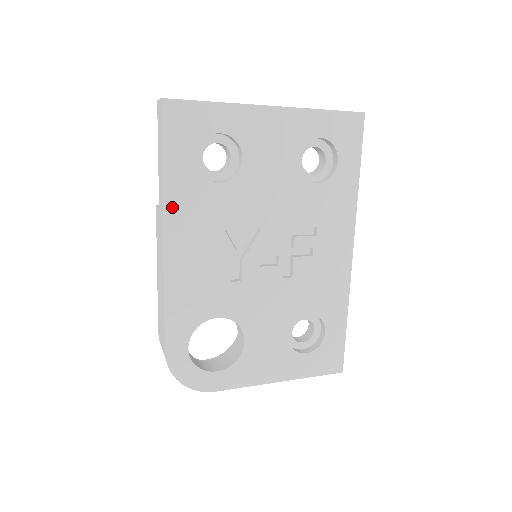
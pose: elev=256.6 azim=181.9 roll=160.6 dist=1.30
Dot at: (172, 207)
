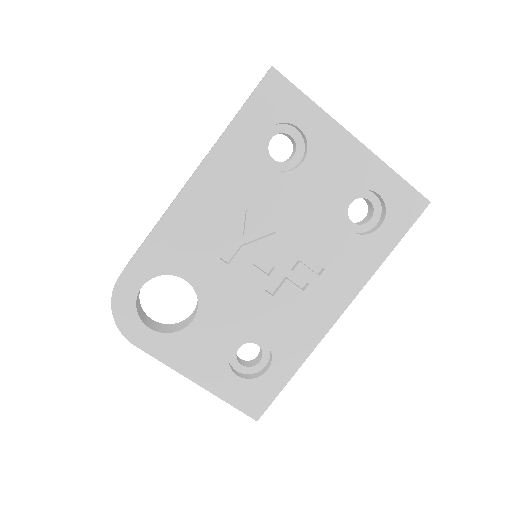
Dot at: (217, 157)
